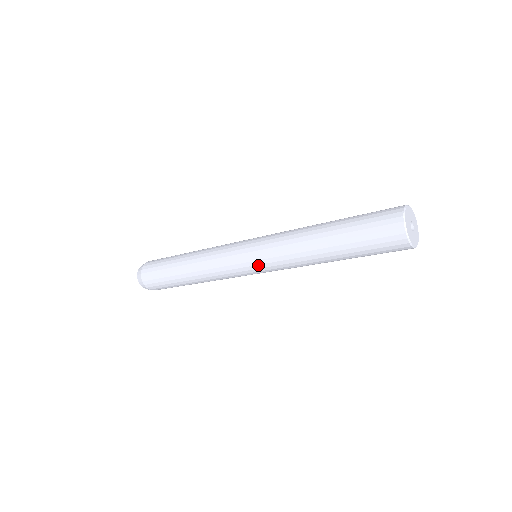
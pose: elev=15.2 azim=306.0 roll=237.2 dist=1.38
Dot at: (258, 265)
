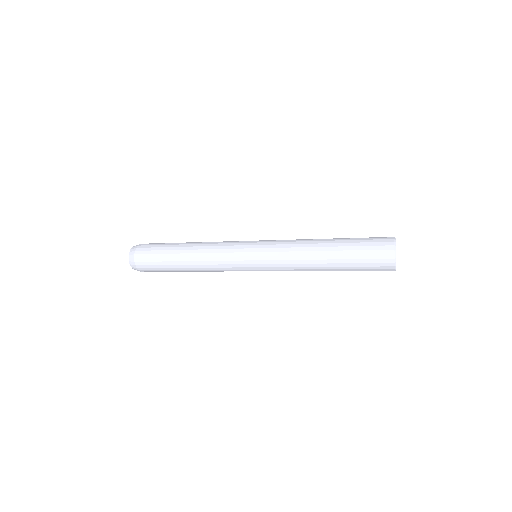
Dot at: occluded
